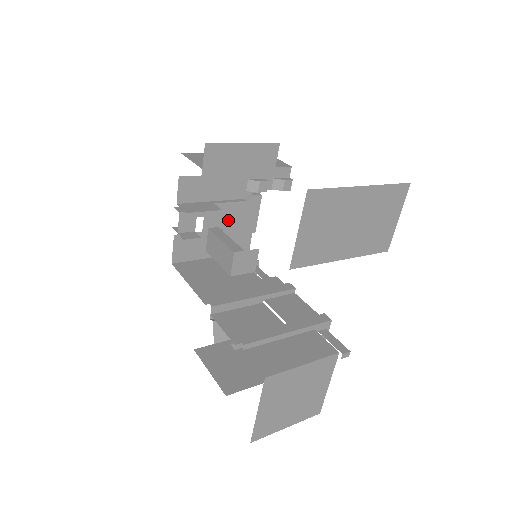
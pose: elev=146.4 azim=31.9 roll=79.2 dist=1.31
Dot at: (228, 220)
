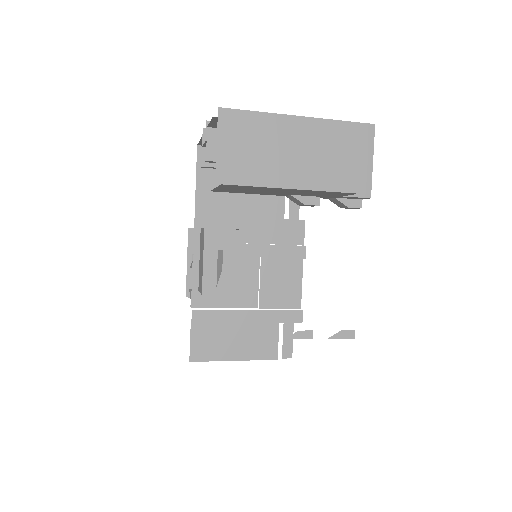
Dot at: occluded
